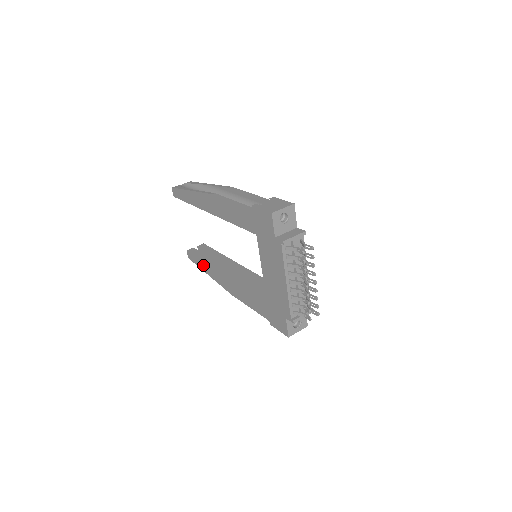
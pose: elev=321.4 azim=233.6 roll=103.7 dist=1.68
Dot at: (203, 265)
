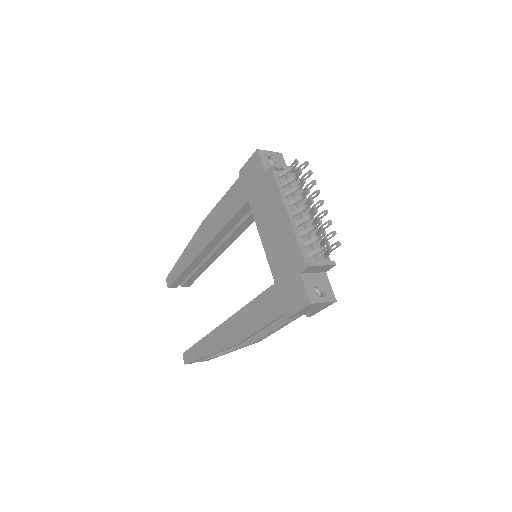
Dot at: (201, 347)
